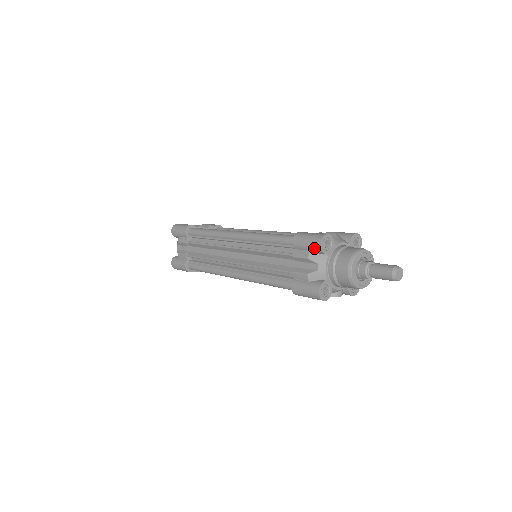
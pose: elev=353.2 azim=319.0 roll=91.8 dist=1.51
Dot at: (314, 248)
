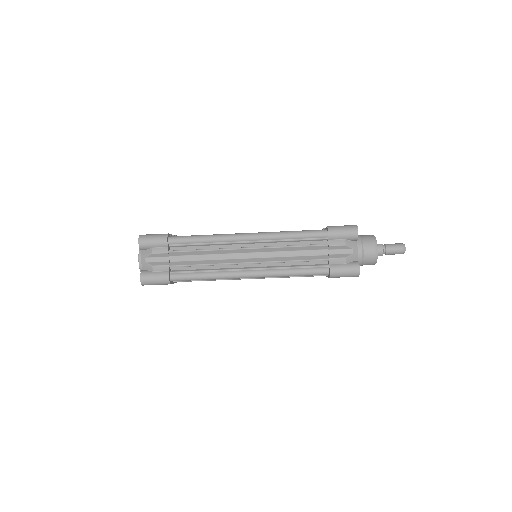
Dot at: (351, 236)
